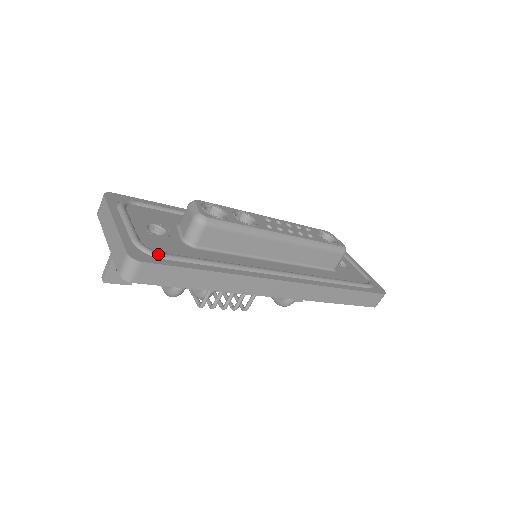
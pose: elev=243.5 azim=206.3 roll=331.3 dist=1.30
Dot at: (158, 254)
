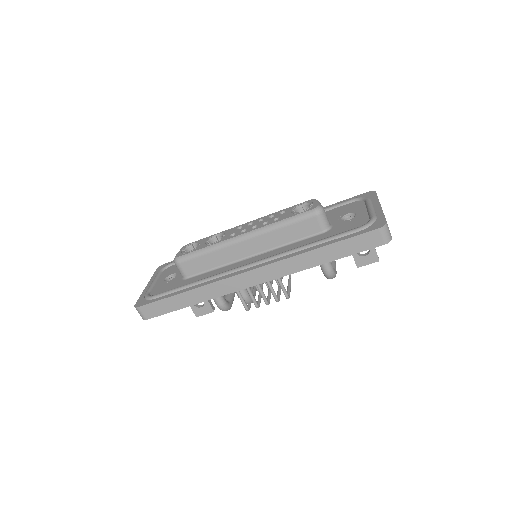
Dot at: (151, 297)
